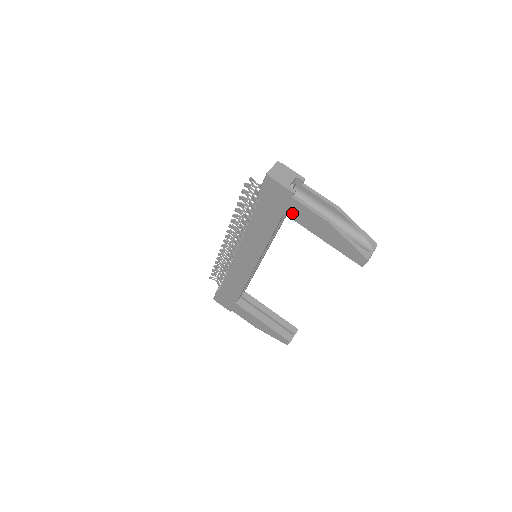
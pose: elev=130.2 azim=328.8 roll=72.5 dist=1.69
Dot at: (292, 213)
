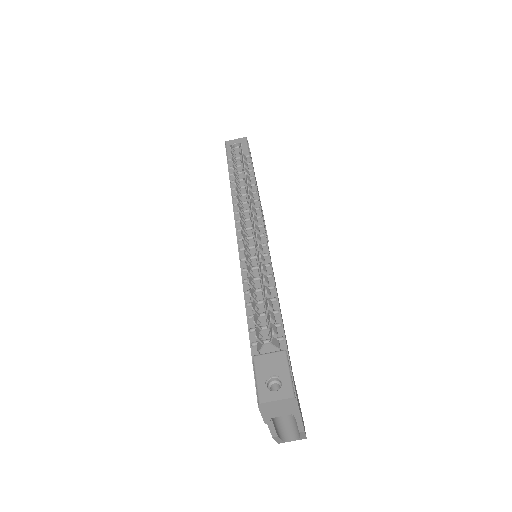
Dot at: occluded
